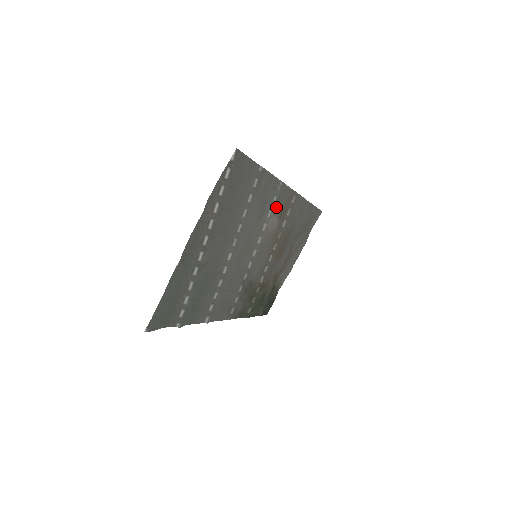
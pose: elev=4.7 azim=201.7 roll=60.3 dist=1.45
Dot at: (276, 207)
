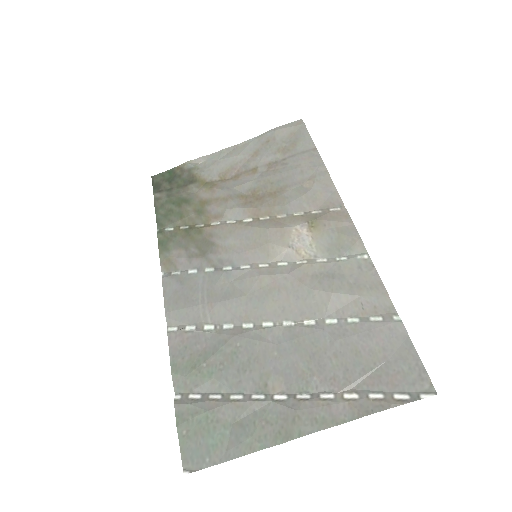
Dot at: (330, 249)
